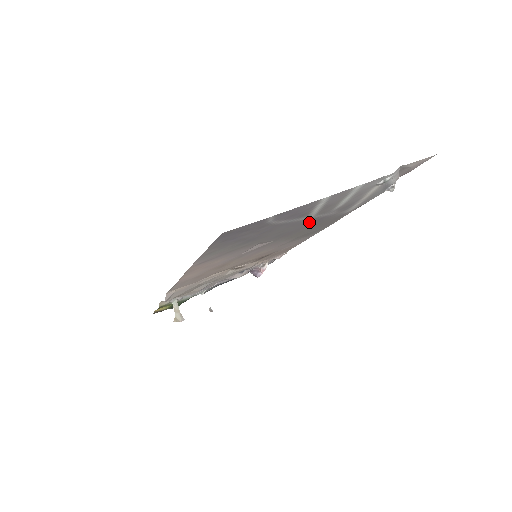
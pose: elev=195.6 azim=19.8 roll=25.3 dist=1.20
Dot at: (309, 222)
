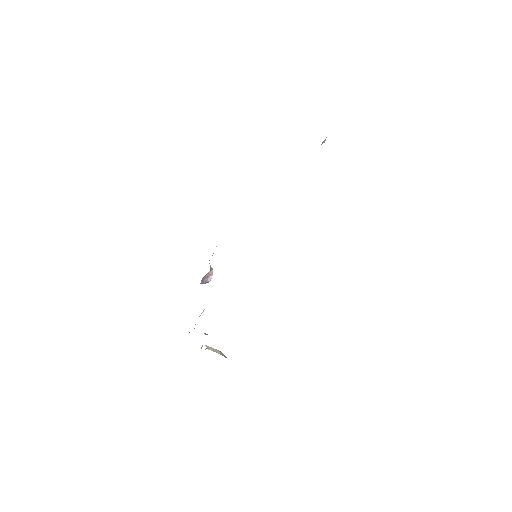
Dot at: occluded
